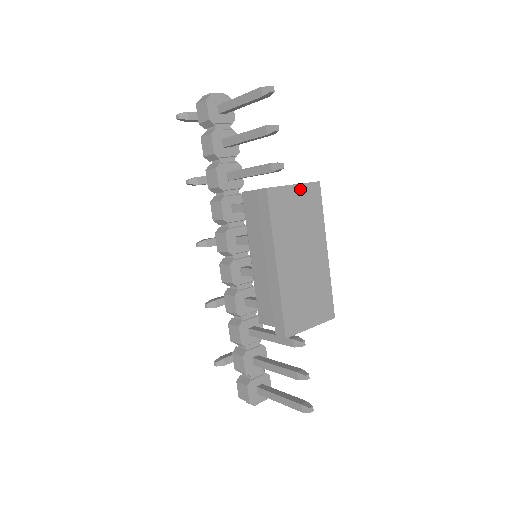
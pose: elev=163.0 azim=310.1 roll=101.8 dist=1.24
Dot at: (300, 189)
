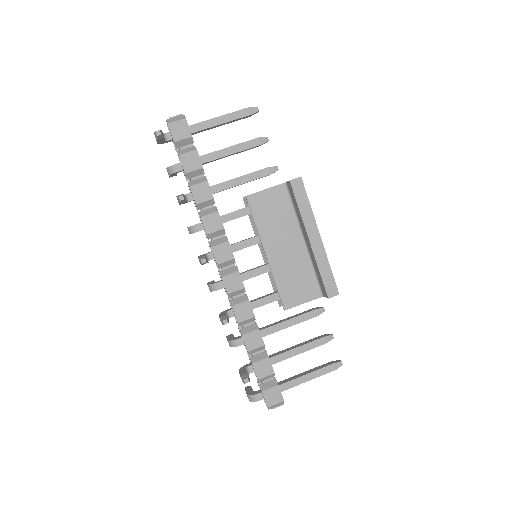
Dot at: occluded
